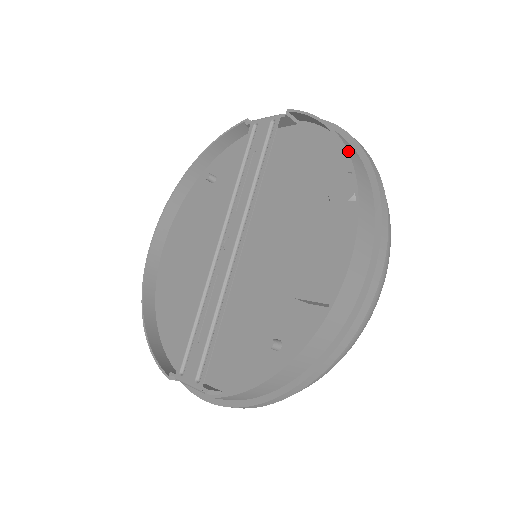
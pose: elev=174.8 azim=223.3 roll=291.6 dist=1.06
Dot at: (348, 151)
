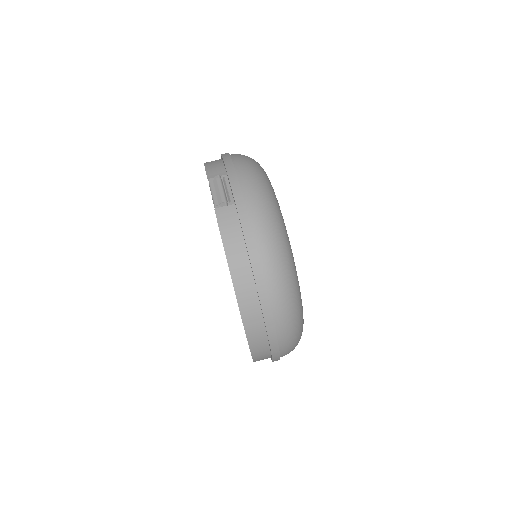
Dot at: (236, 296)
